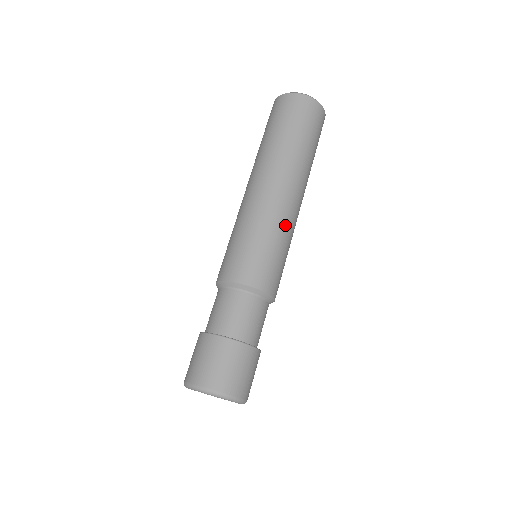
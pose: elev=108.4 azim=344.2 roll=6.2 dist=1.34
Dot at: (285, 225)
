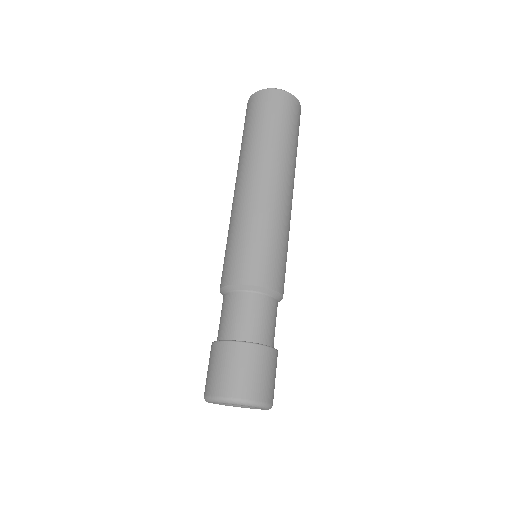
Dot at: (285, 222)
